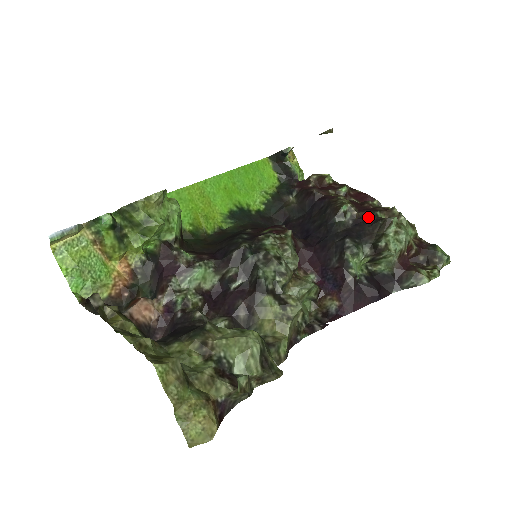
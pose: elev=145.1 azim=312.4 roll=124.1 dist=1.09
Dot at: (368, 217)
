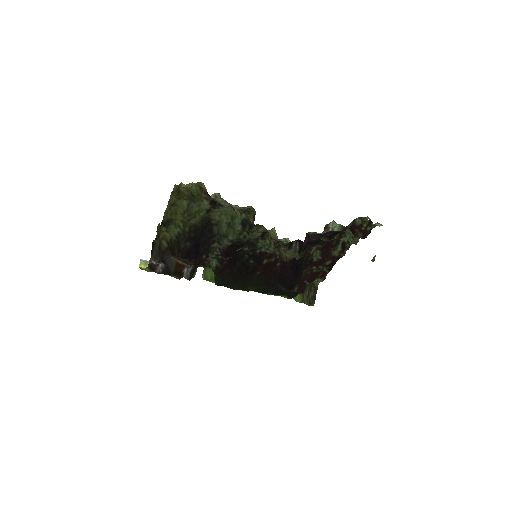
Dot at: occluded
